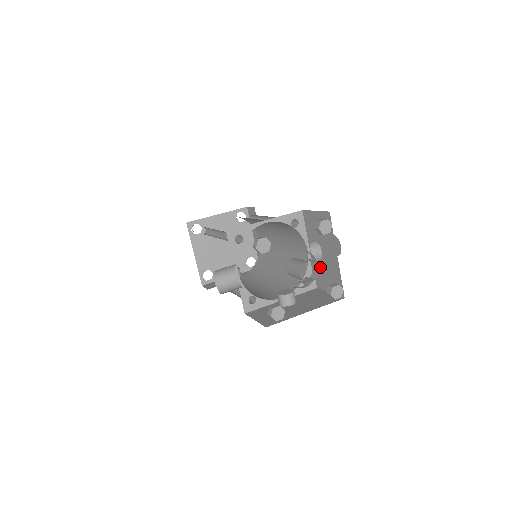
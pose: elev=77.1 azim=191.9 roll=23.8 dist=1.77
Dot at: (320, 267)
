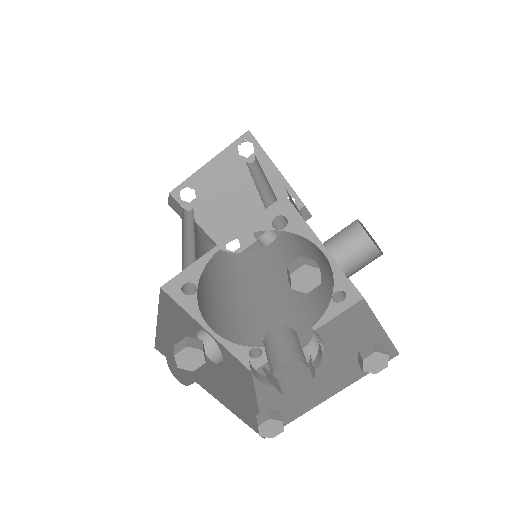
Dot at: occluded
